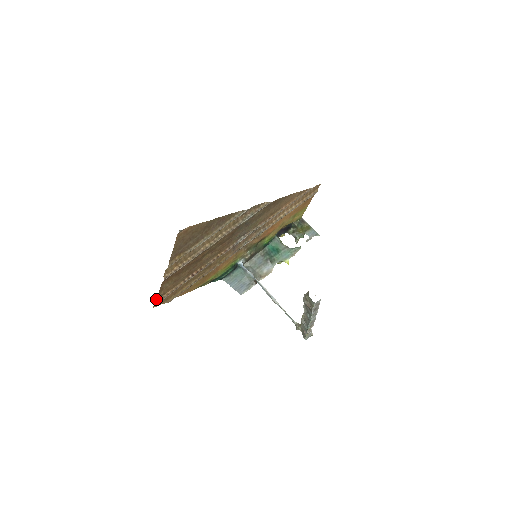
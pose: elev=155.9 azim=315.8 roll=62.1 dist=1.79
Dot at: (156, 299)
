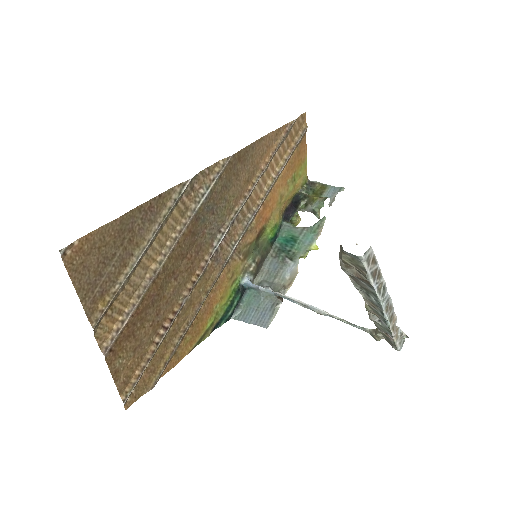
Dot at: (119, 393)
